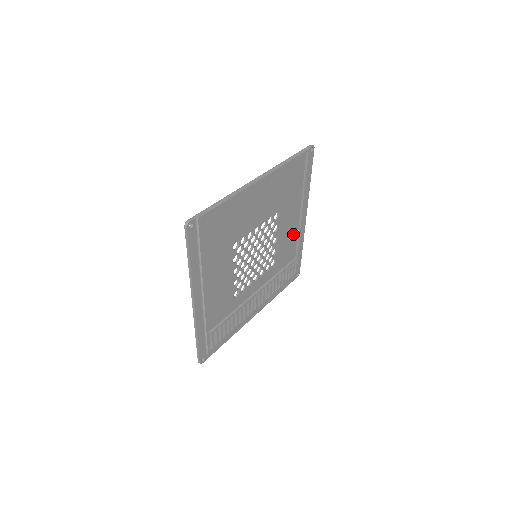
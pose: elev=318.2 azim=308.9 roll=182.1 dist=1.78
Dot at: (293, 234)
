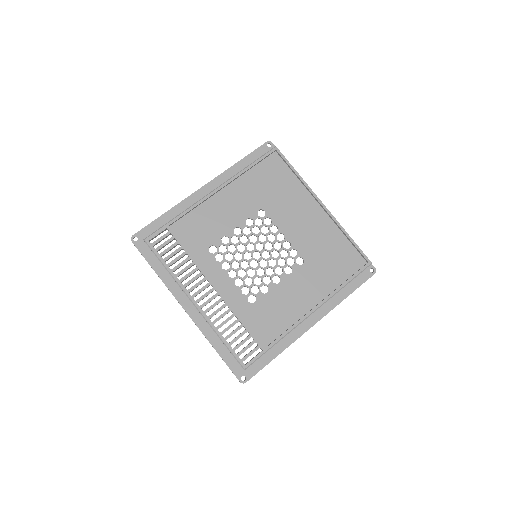
Dot at: (290, 315)
